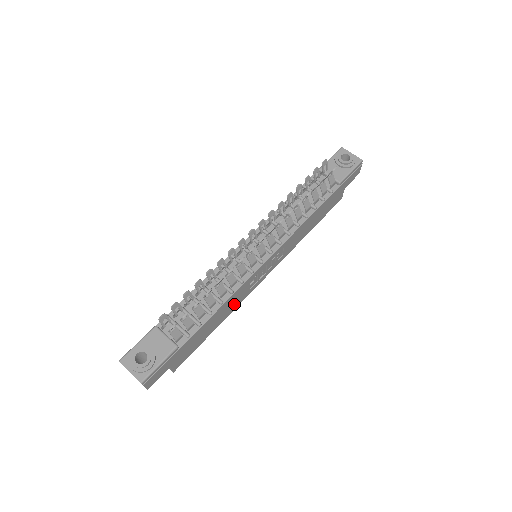
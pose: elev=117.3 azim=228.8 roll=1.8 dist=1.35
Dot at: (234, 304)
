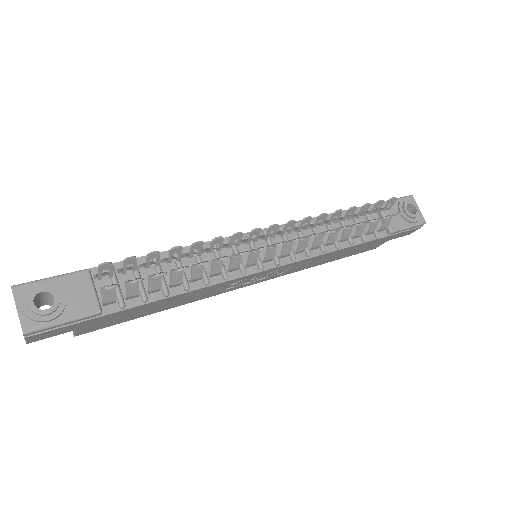
Dot at: (198, 296)
